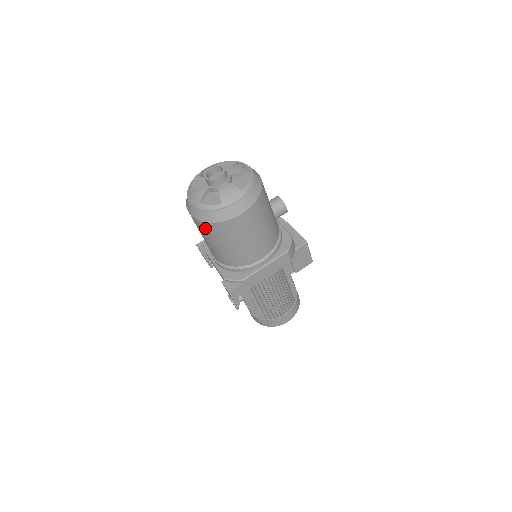
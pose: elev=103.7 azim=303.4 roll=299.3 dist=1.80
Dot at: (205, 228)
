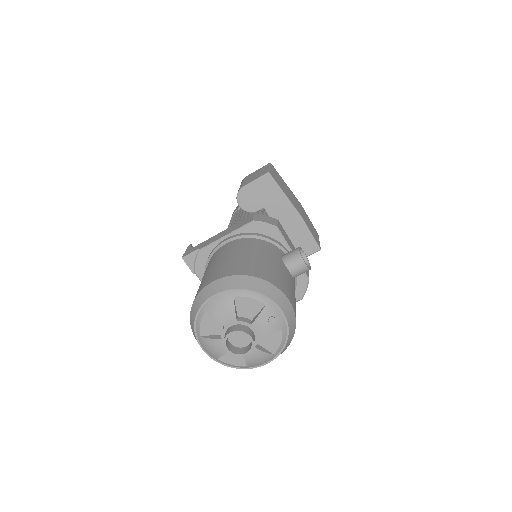
Dot at: occluded
